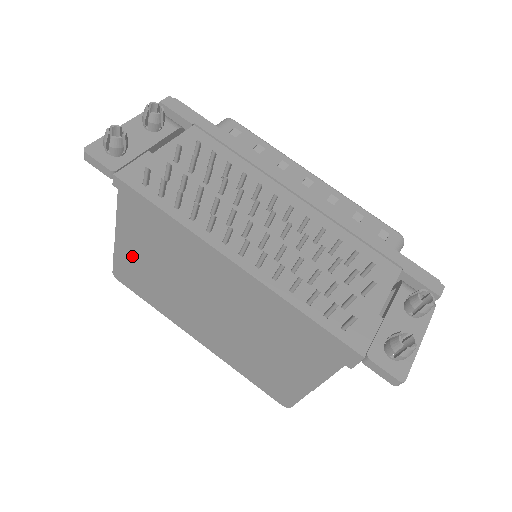
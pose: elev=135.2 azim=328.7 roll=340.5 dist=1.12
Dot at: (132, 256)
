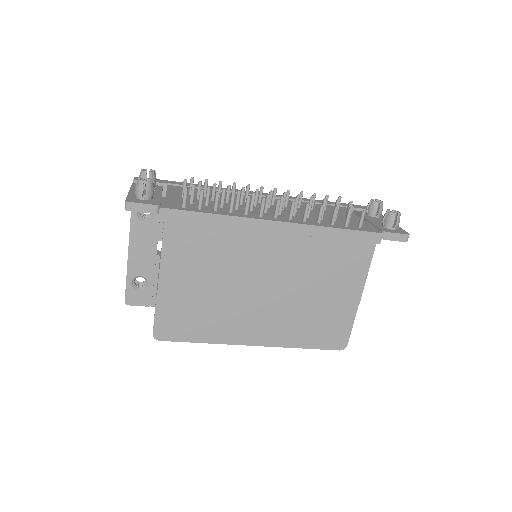
Dot at: (178, 292)
